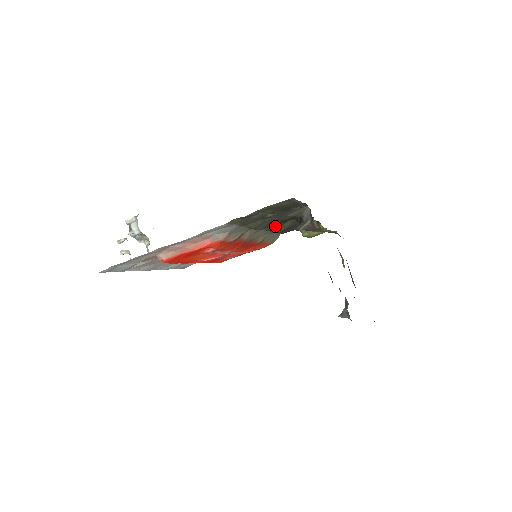
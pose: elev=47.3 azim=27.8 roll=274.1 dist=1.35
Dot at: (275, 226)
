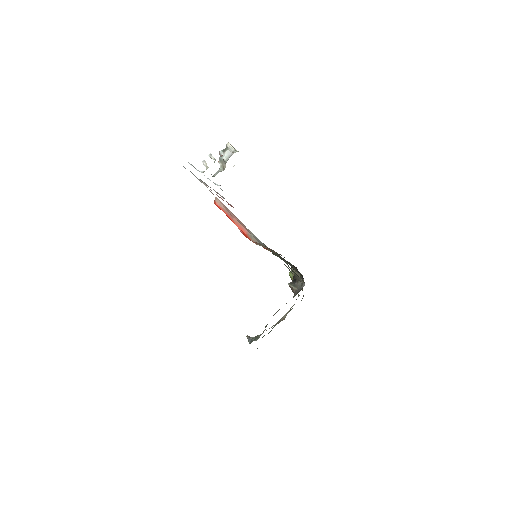
Dot at: occluded
